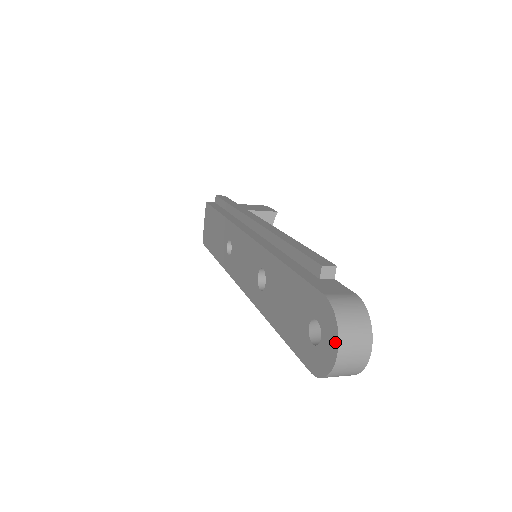
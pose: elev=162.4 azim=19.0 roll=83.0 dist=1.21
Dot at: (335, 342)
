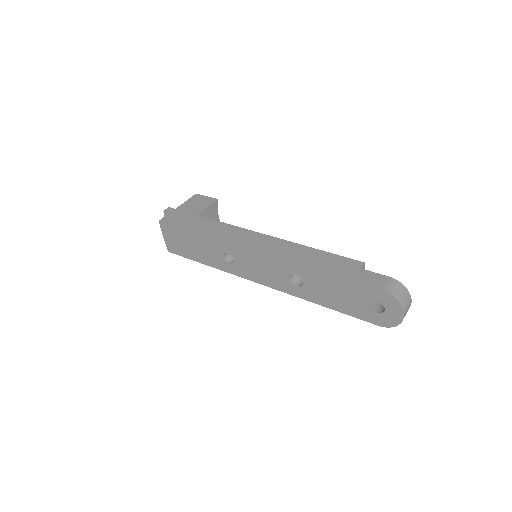
Dot at: (401, 311)
